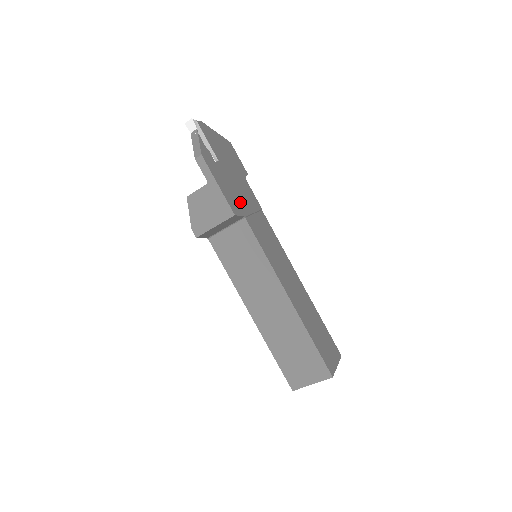
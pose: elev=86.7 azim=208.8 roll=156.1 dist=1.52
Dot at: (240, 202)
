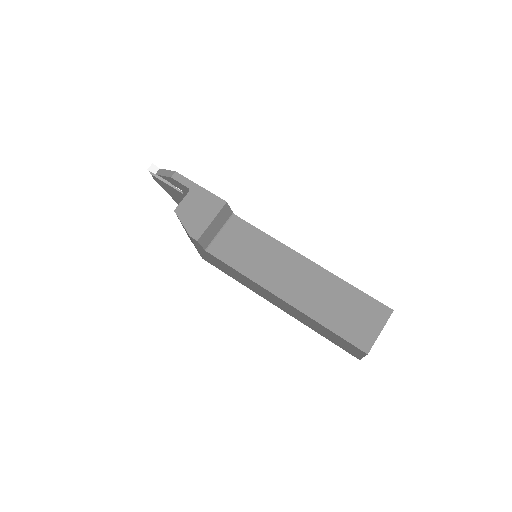
Dot at: occluded
